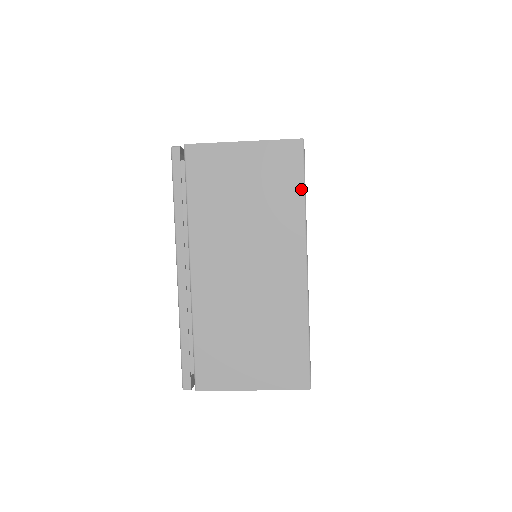
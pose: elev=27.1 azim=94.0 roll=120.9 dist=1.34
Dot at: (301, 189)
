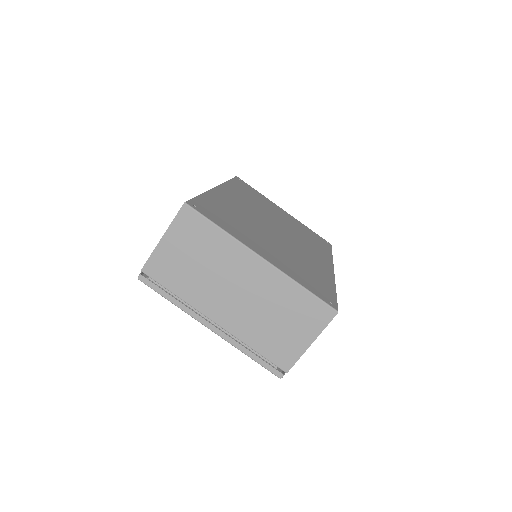
Dot at: (213, 226)
